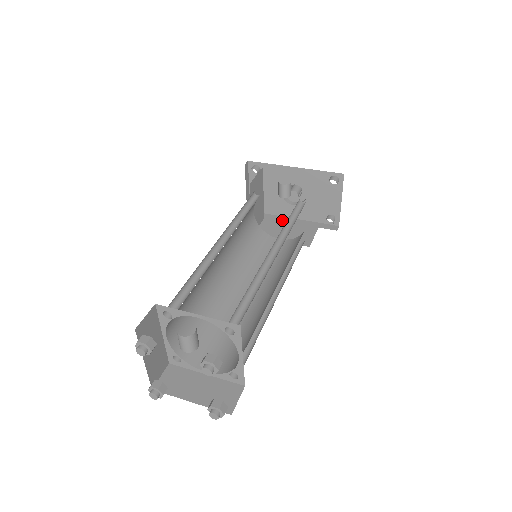
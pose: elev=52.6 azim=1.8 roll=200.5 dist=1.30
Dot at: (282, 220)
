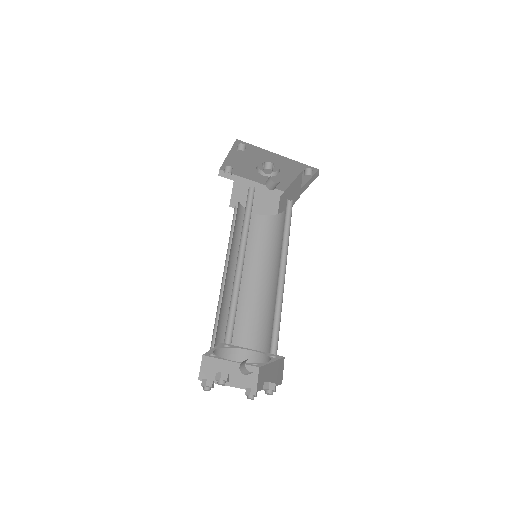
Dot at: (250, 185)
